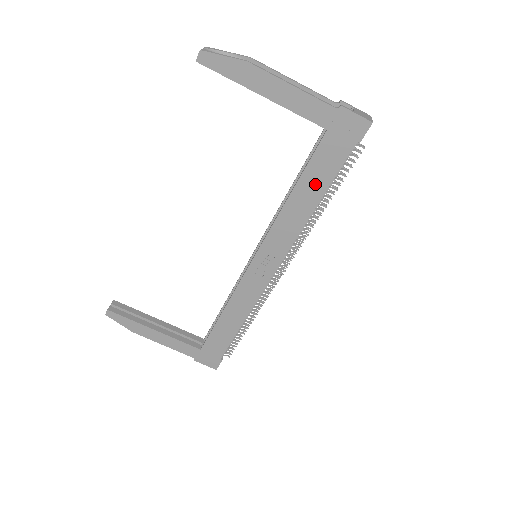
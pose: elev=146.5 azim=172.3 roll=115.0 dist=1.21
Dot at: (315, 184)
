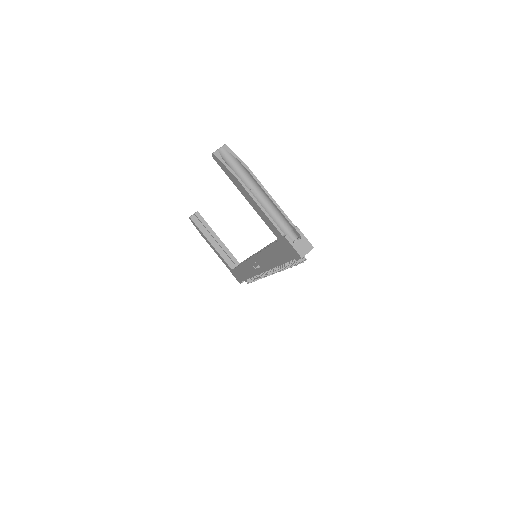
Dot at: (276, 256)
